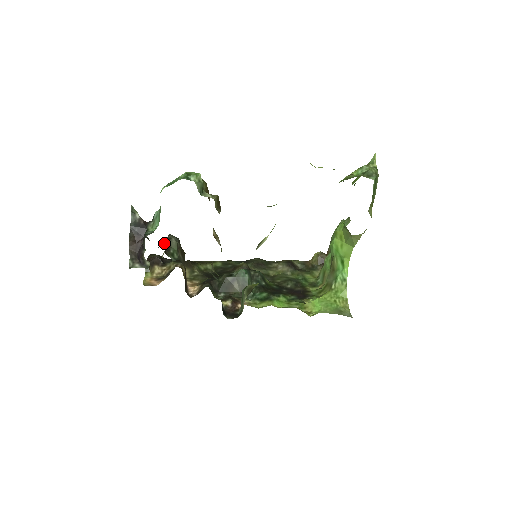
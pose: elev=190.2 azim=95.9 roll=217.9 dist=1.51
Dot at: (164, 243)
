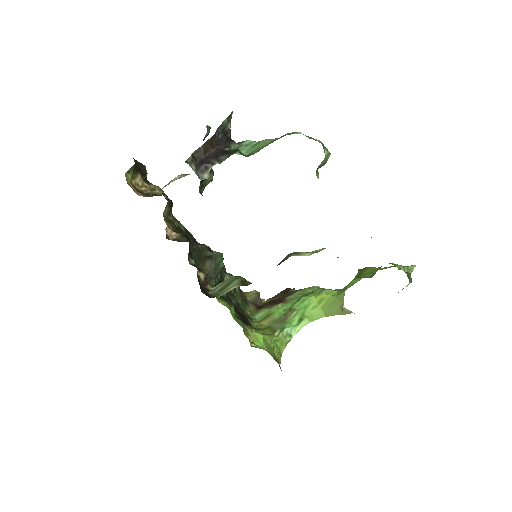
Dot at: occluded
